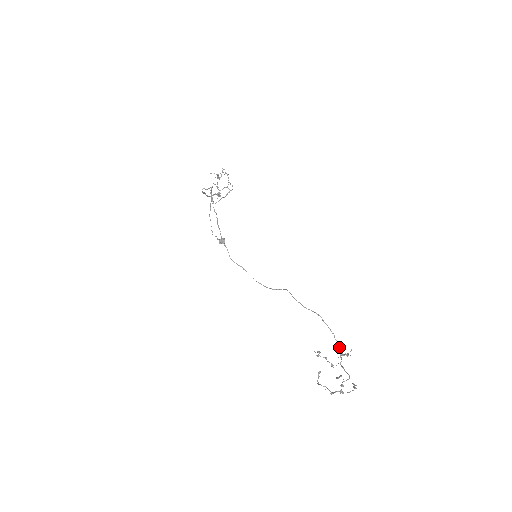
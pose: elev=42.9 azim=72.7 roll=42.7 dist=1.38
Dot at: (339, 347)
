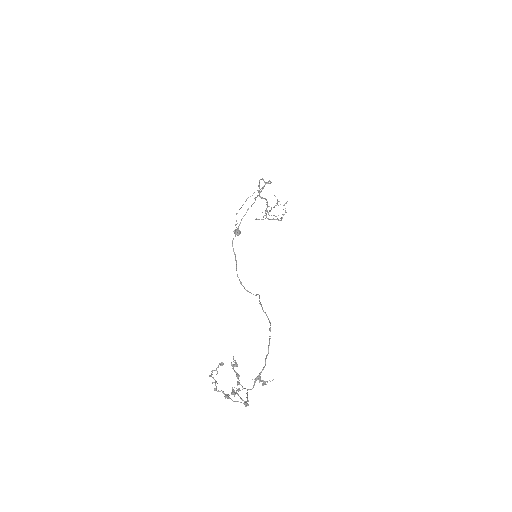
Dot at: (262, 369)
